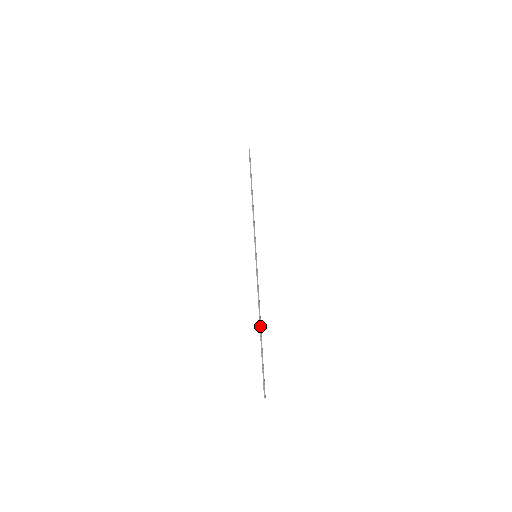
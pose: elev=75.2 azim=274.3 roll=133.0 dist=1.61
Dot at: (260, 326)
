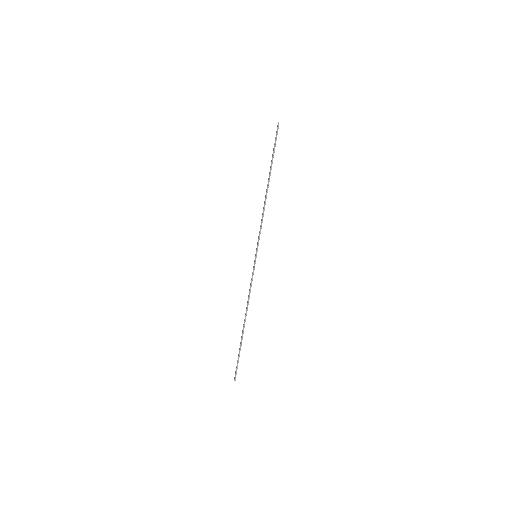
Dot at: (244, 324)
